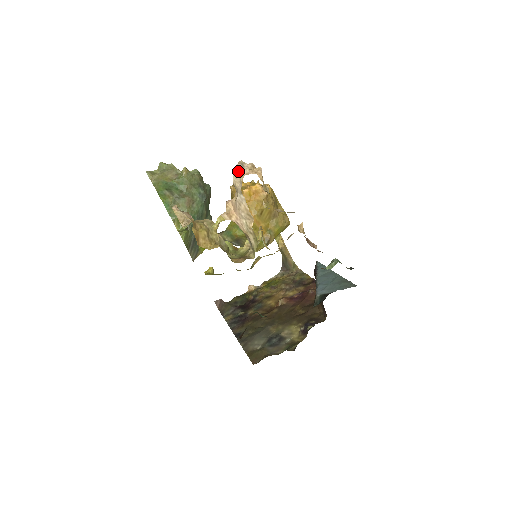
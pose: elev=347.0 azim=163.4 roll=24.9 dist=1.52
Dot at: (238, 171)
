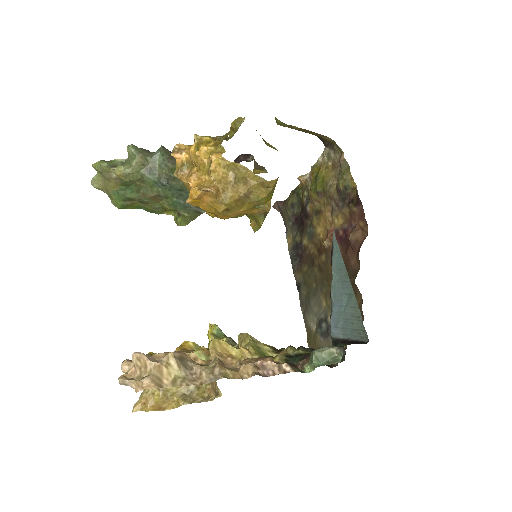
Dot at: (127, 384)
